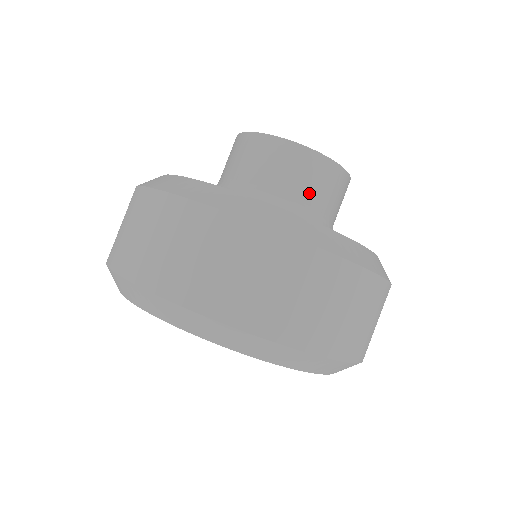
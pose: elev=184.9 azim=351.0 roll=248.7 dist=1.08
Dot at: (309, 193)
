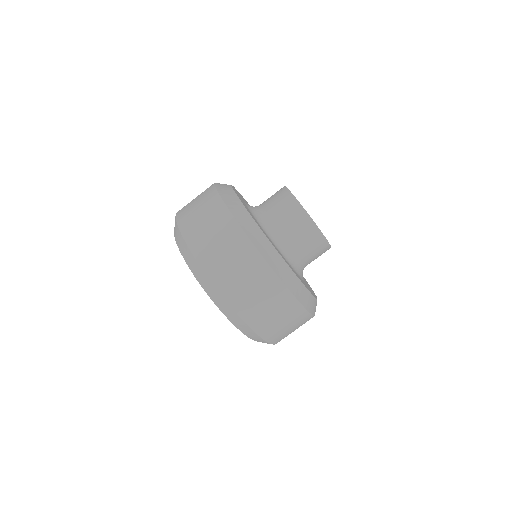
Dot at: (310, 258)
